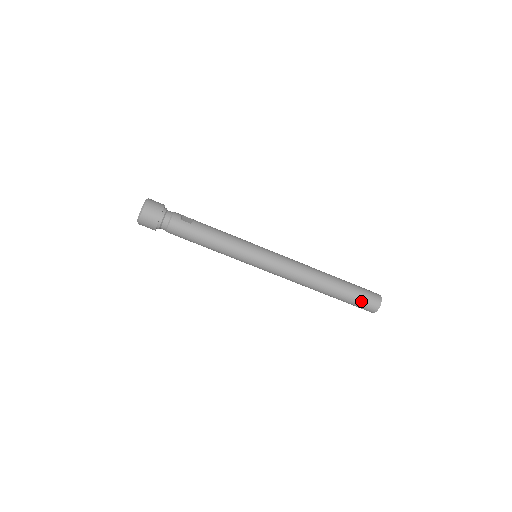
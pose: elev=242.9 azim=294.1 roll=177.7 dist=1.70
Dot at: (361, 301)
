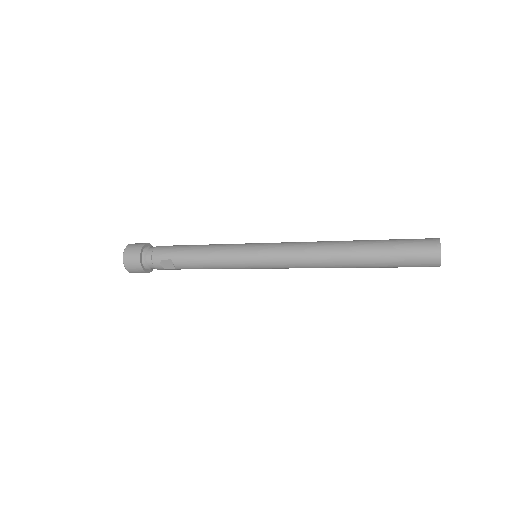
Dot at: occluded
